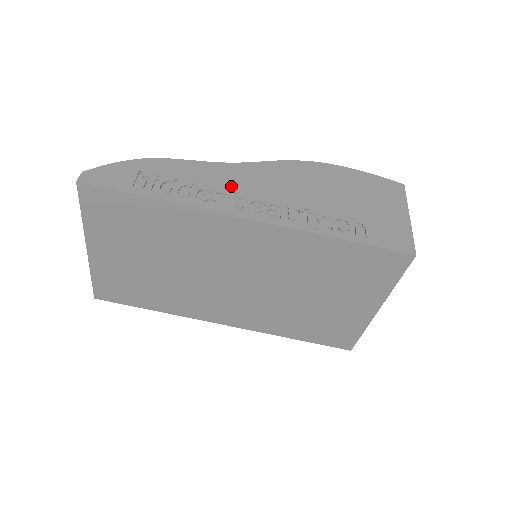
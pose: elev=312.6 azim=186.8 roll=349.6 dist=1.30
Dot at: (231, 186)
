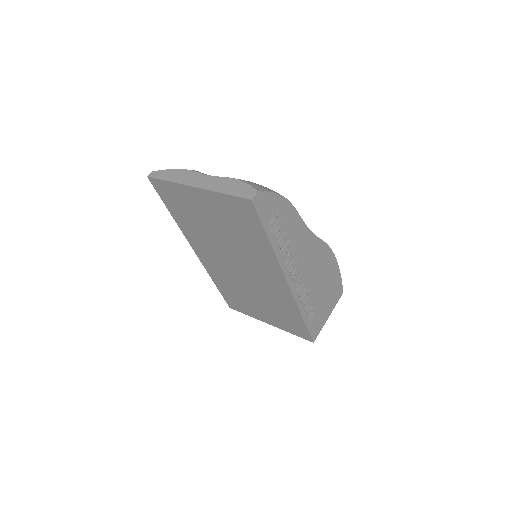
Dot at: (299, 252)
